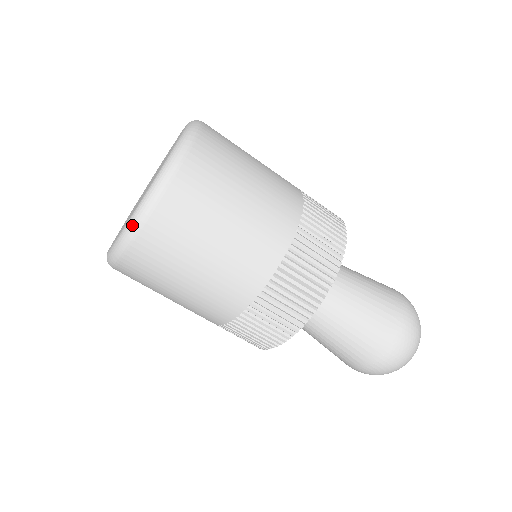
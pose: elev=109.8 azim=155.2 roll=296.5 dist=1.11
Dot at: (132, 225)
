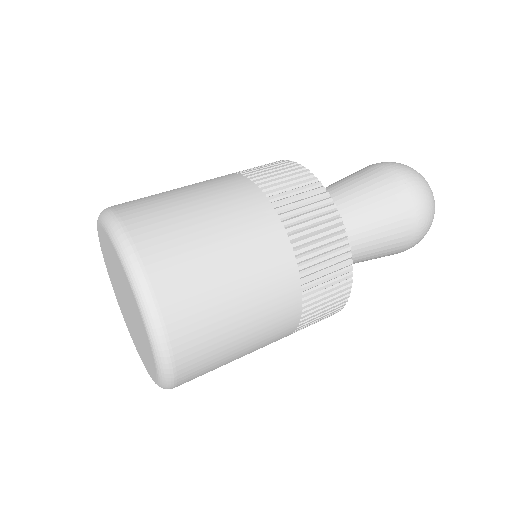
Dot at: (131, 267)
